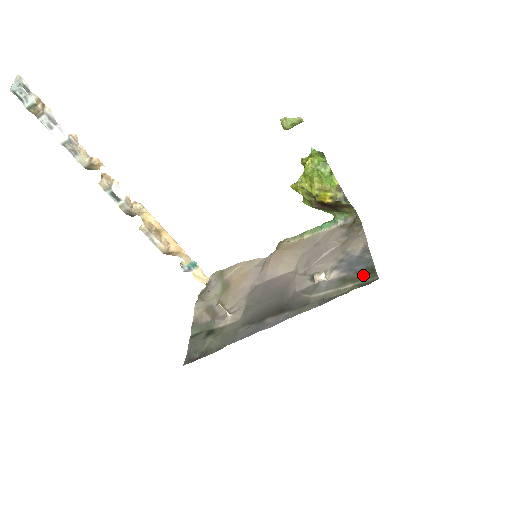
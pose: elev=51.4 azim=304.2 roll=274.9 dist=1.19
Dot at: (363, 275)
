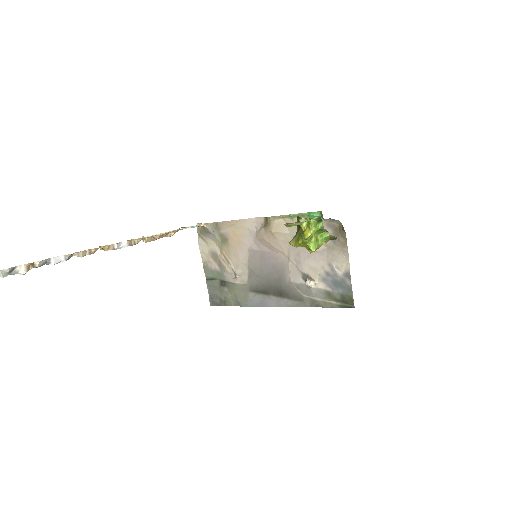
Dot at: (344, 301)
